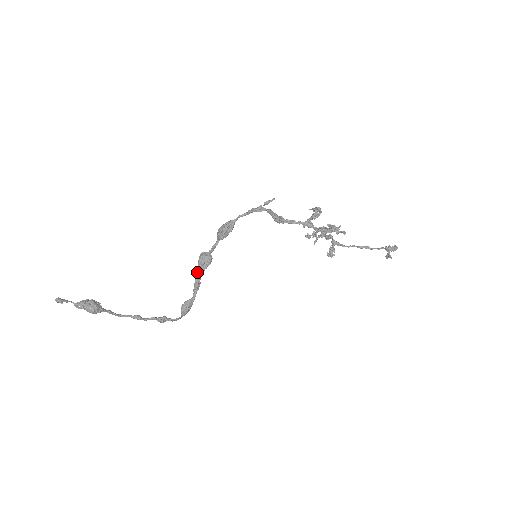
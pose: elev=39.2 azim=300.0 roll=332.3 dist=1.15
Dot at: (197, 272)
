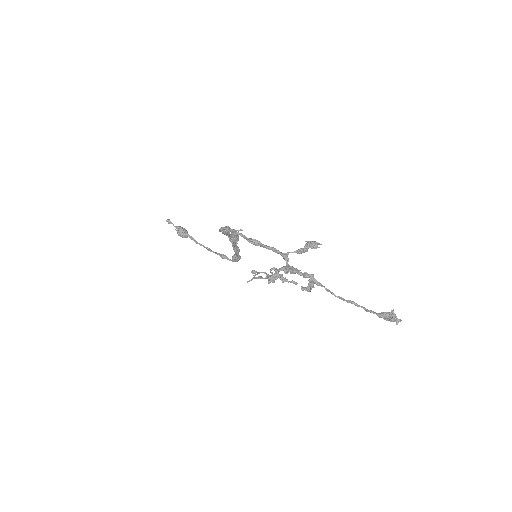
Dot at: (232, 243)
